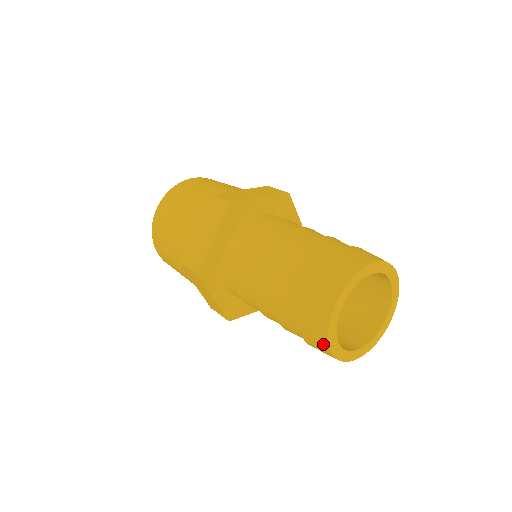
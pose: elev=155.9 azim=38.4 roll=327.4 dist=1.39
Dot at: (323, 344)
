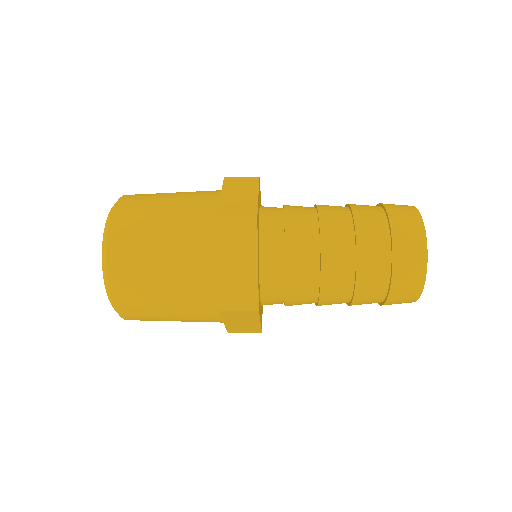
Dot at: (413, 298)
